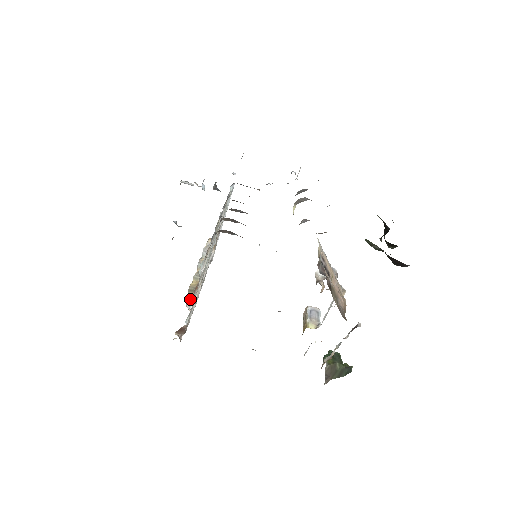
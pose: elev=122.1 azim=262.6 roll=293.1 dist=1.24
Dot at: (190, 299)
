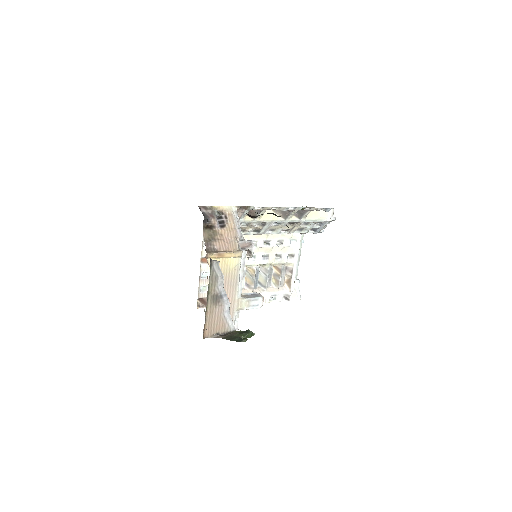
Dot at: occluded
